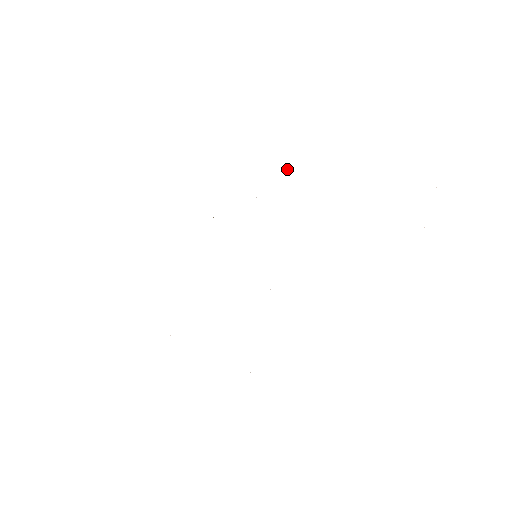
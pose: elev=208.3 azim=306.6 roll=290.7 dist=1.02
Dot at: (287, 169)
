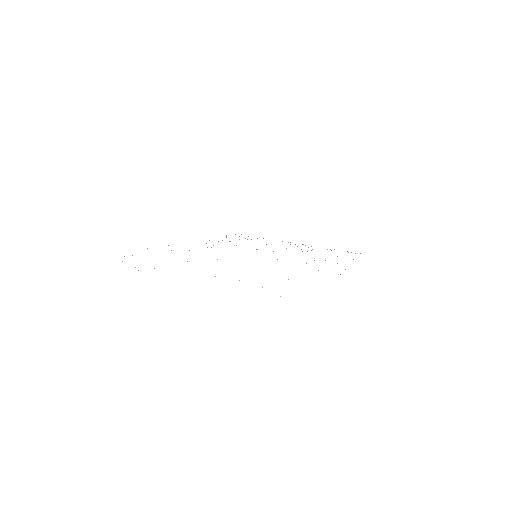
Dot at: occluded
